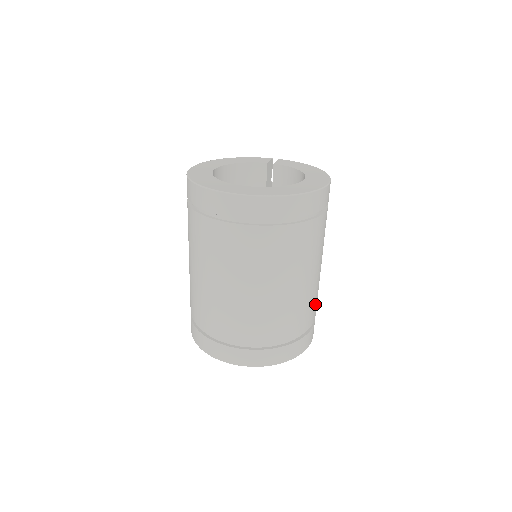
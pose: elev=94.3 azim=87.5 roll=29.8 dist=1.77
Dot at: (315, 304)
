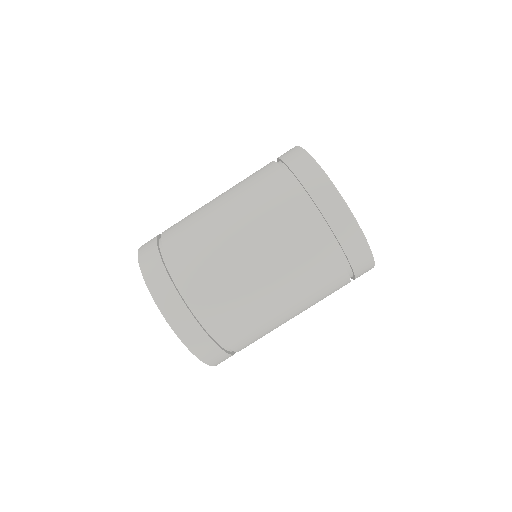
Dot at: occluded
